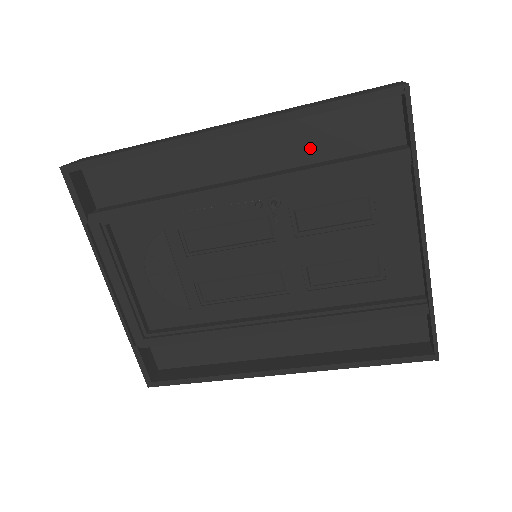
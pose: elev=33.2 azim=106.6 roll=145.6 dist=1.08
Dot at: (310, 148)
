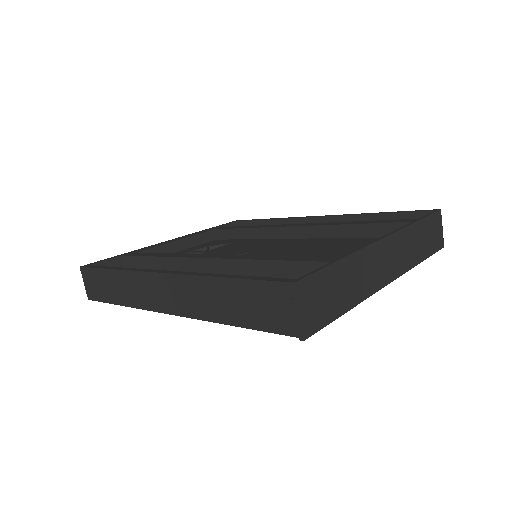
Dot at: occluded
